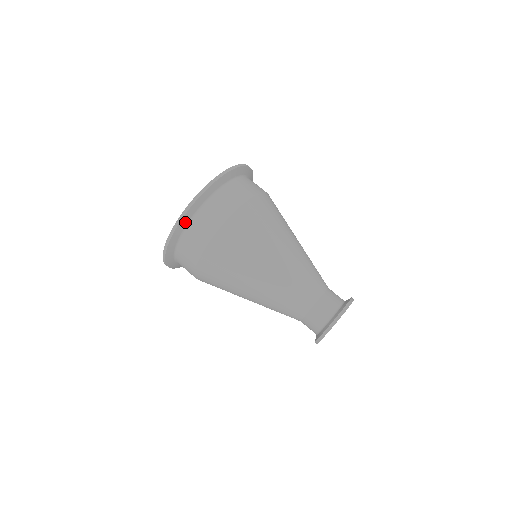
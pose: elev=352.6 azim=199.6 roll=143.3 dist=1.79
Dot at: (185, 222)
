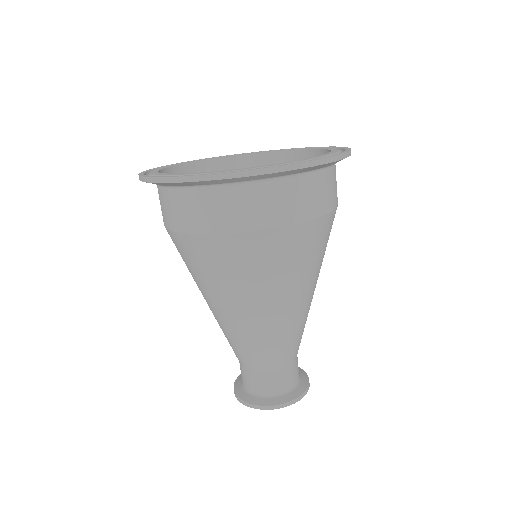
Dot at: (280, 174)
